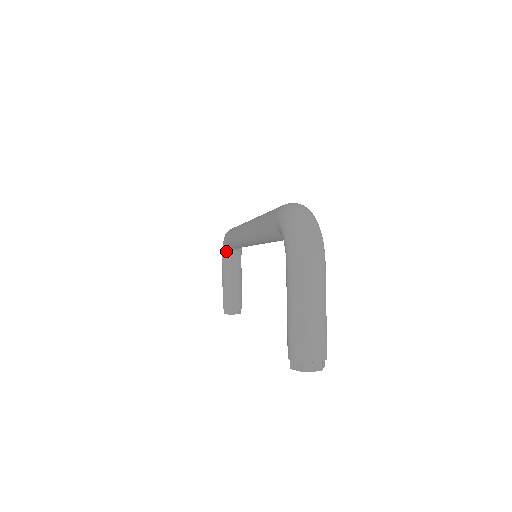
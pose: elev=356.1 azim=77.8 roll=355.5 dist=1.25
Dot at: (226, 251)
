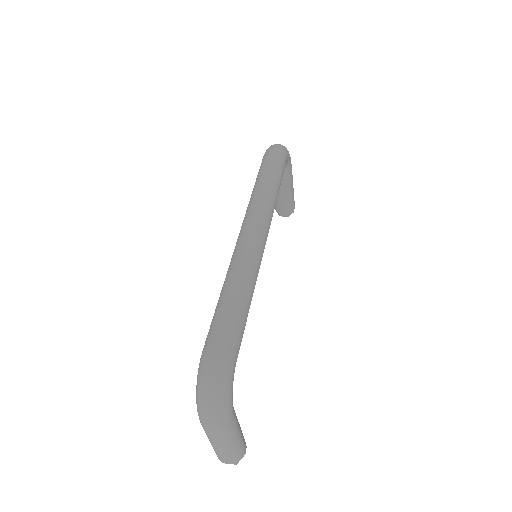
Dot at: occluded
